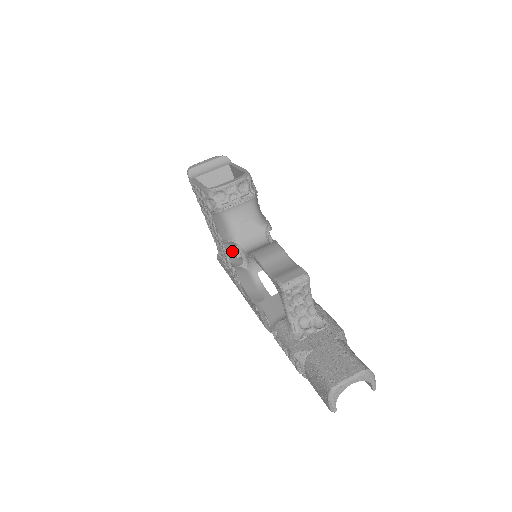
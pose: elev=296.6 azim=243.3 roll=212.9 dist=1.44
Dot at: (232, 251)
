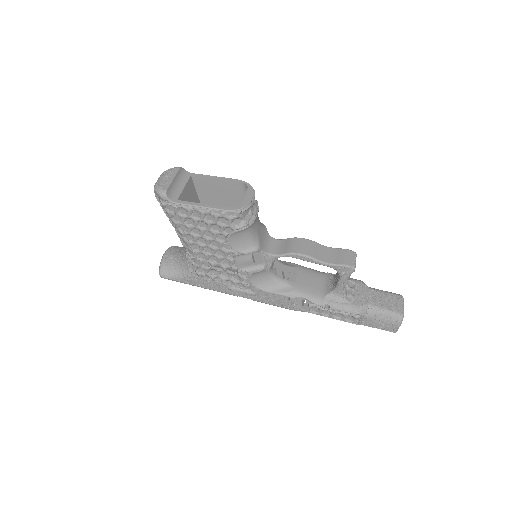
Dot at: (249, 260)
